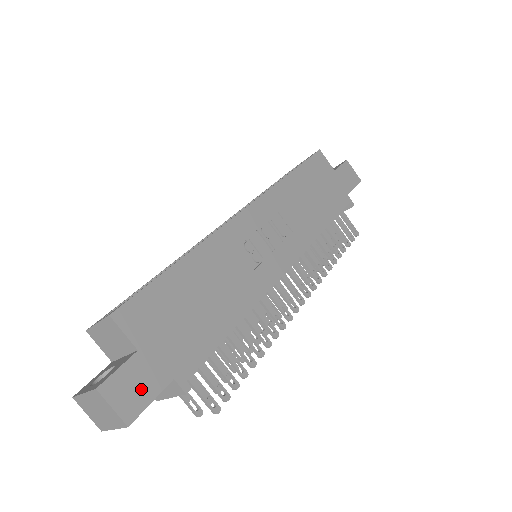
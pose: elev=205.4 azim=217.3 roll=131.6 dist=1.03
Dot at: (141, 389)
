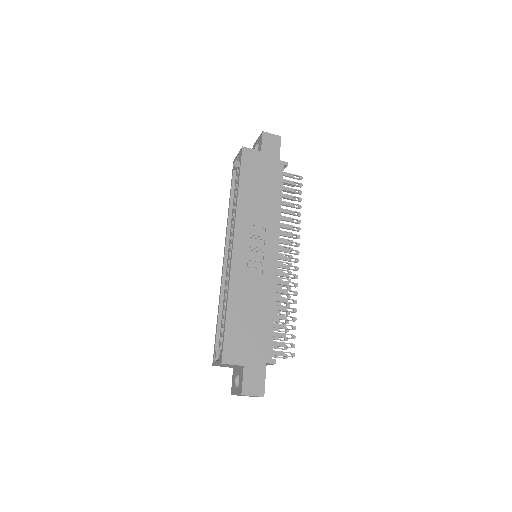
Dot at: (257, 379)
